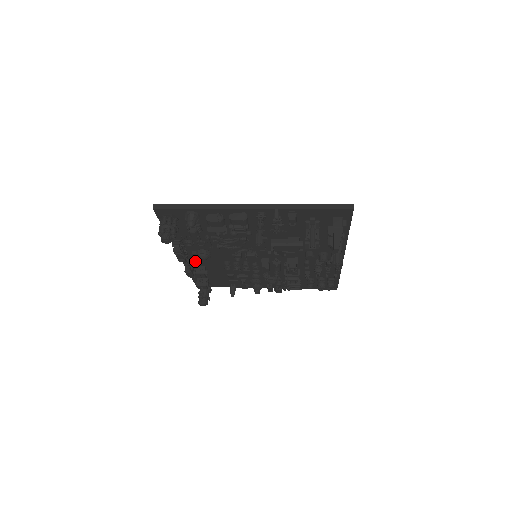
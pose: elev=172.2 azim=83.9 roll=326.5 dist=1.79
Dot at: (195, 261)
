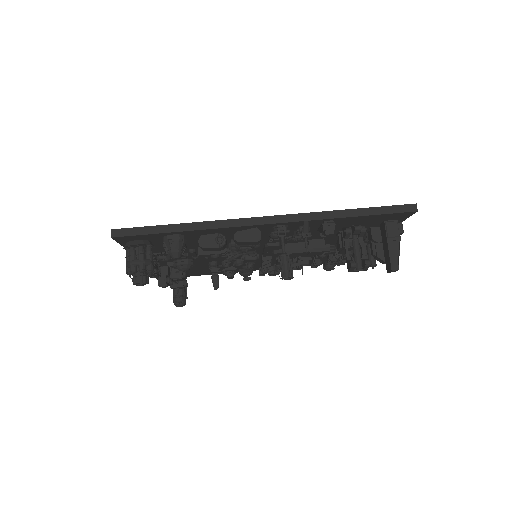
Dot at: occluded
